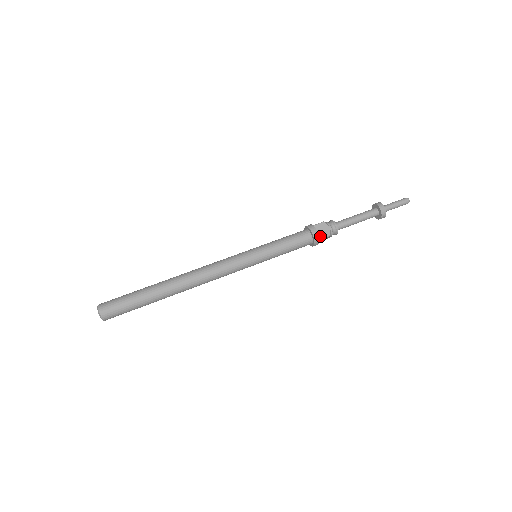
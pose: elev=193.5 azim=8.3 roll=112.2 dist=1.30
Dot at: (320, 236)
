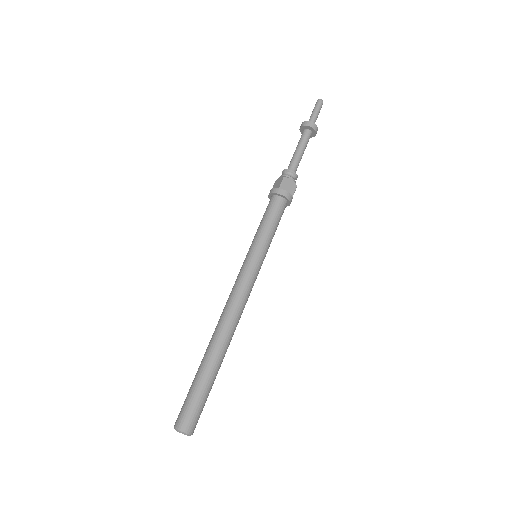
Dot at: (291, 194)
